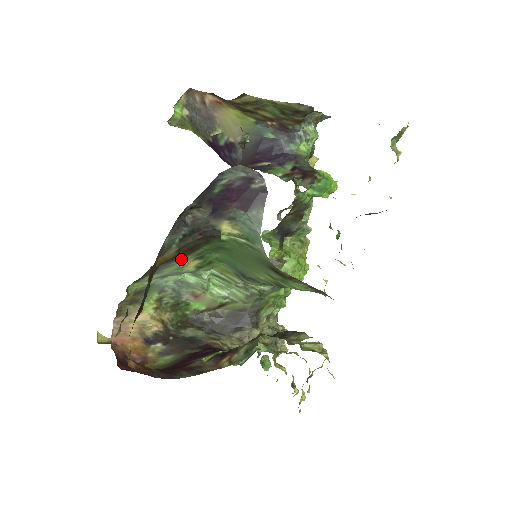
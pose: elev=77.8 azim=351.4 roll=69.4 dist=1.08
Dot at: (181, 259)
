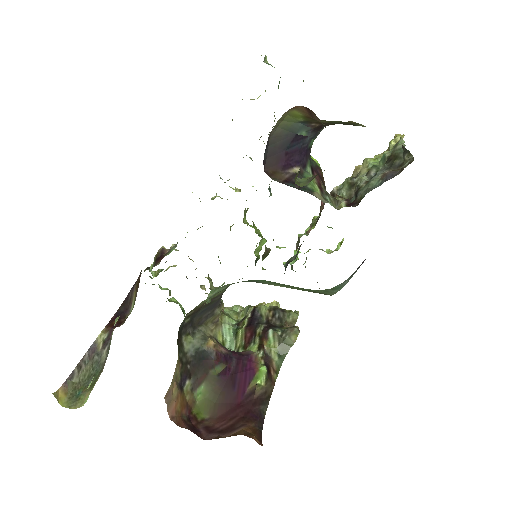
Dot at: occluded
